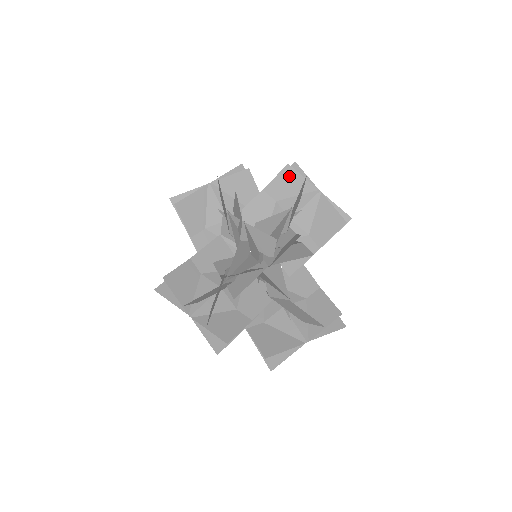
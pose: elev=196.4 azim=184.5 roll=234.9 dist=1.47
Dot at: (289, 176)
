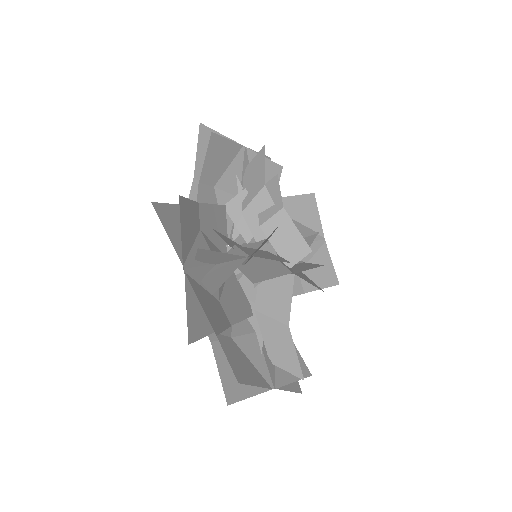
Dot at: (309, 204)
